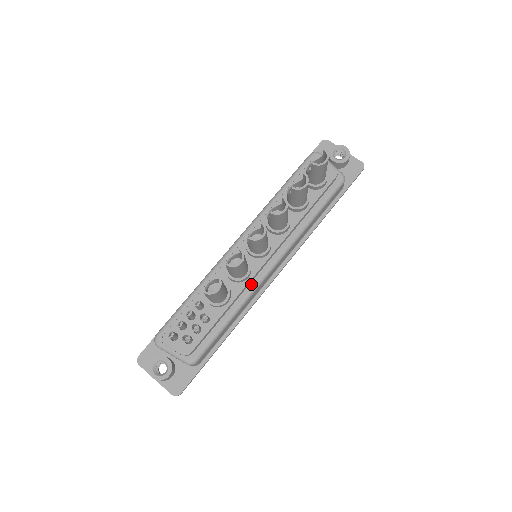
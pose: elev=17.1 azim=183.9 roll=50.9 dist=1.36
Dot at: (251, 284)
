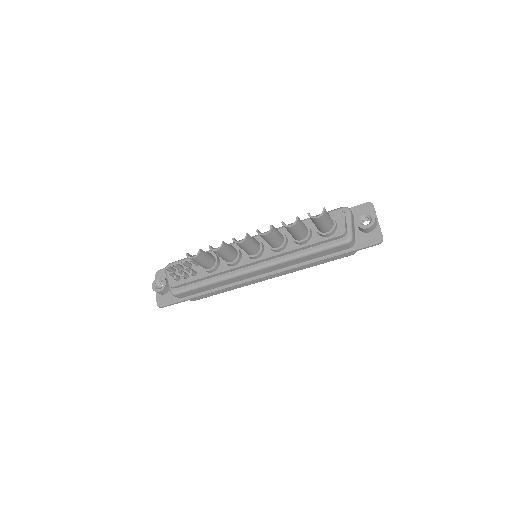
Dot at: (234, 271)
